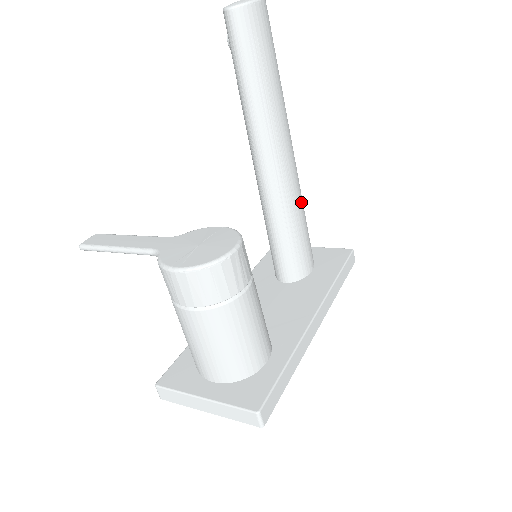
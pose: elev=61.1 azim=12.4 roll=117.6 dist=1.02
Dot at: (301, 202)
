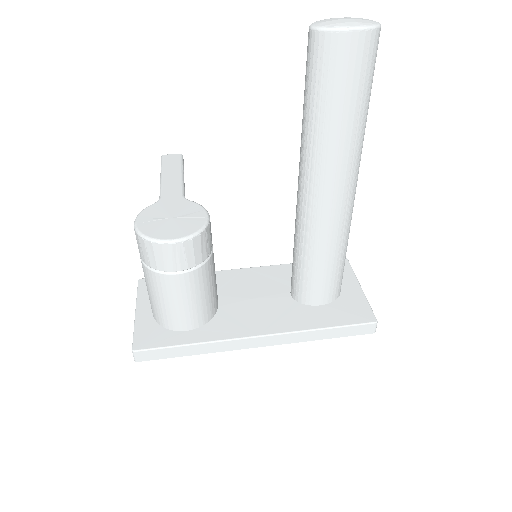
Dot at: (333, 244)
